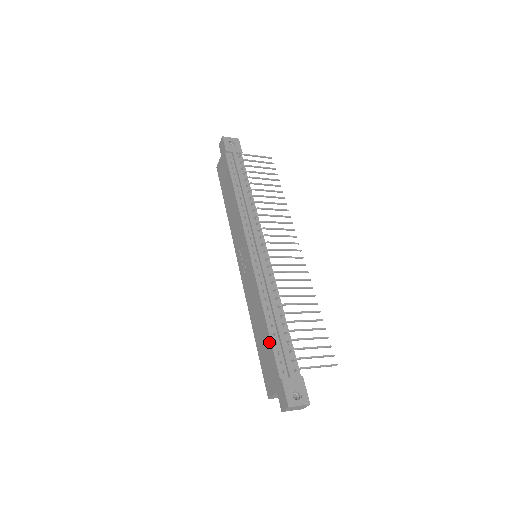
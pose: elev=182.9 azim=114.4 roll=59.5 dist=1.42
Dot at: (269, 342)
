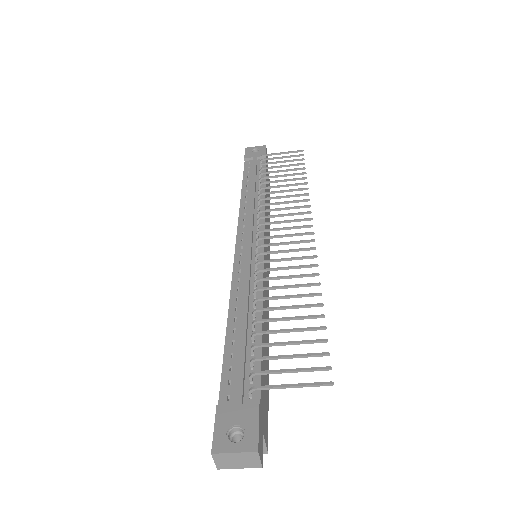
Dot at: (224, 355)
